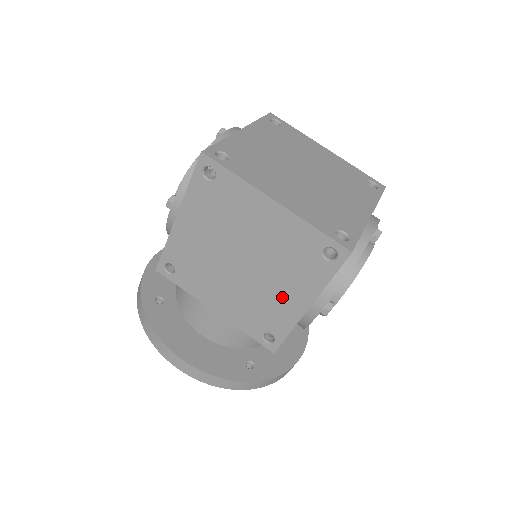
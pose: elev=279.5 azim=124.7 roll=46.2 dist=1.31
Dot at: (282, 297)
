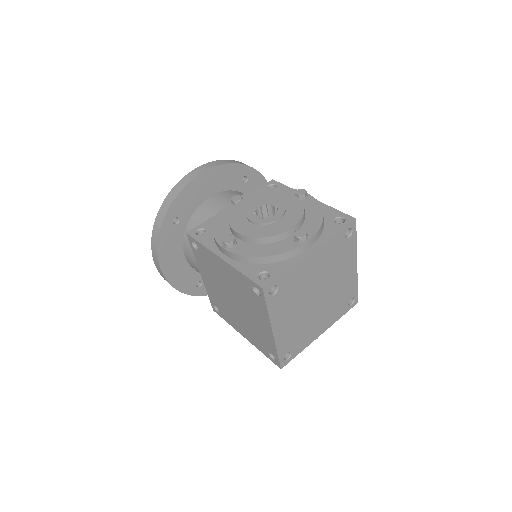
Dot at: (238, 323)
